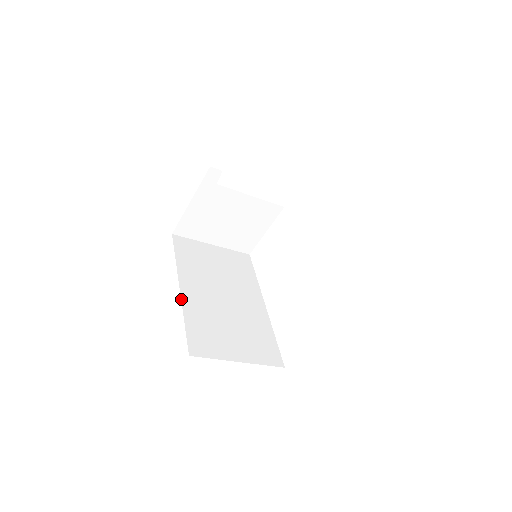
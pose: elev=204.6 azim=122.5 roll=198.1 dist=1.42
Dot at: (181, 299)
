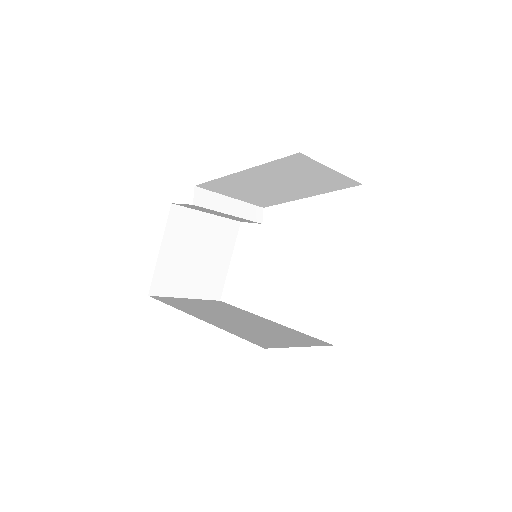
Dot at: occluded
